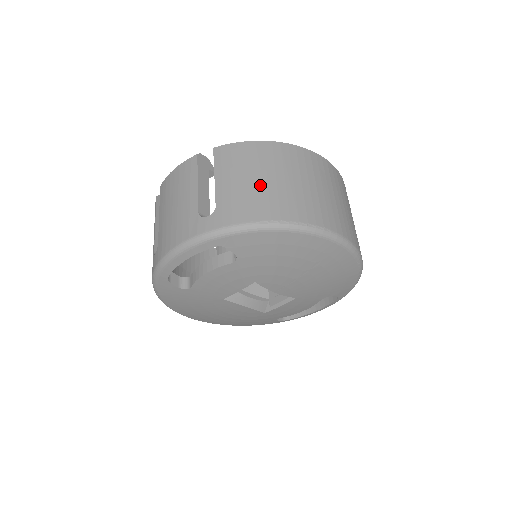
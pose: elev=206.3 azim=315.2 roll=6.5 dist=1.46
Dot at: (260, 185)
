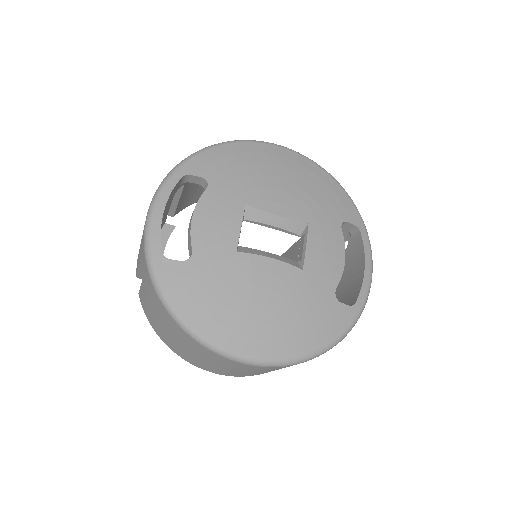
Dot at: occluded
